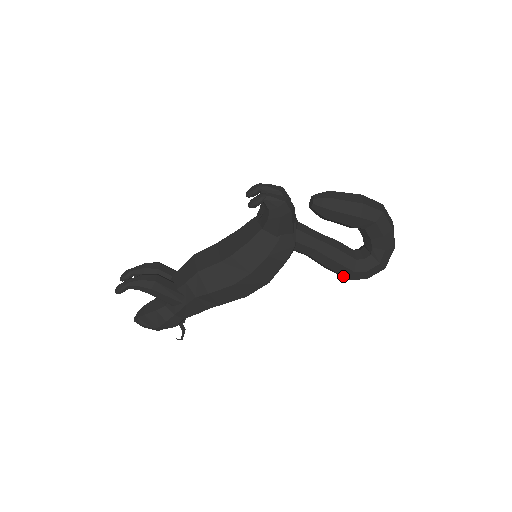
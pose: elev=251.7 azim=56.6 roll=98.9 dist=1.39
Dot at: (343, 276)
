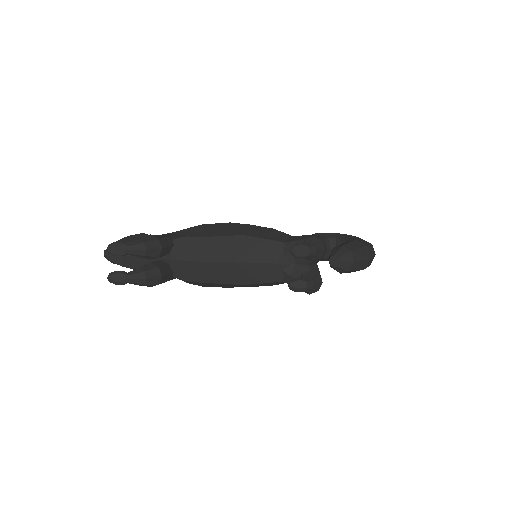
Dot at: occluded
